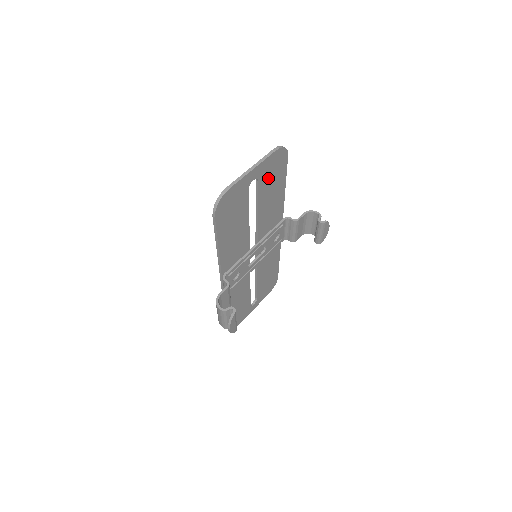
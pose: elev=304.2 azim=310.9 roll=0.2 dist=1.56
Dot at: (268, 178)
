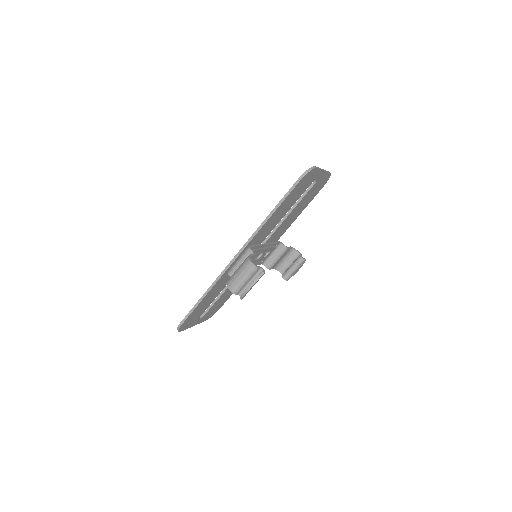
Dot at: (313, 190)
